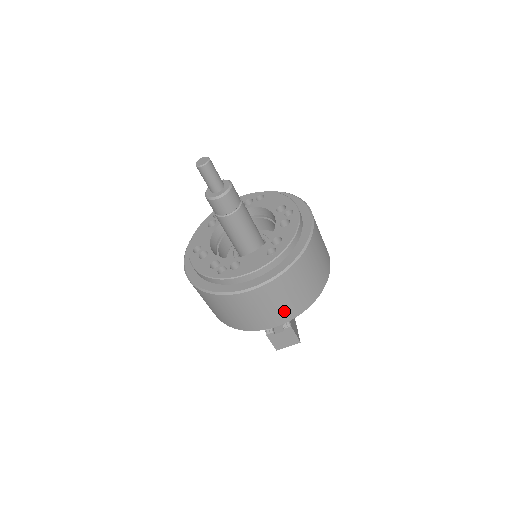
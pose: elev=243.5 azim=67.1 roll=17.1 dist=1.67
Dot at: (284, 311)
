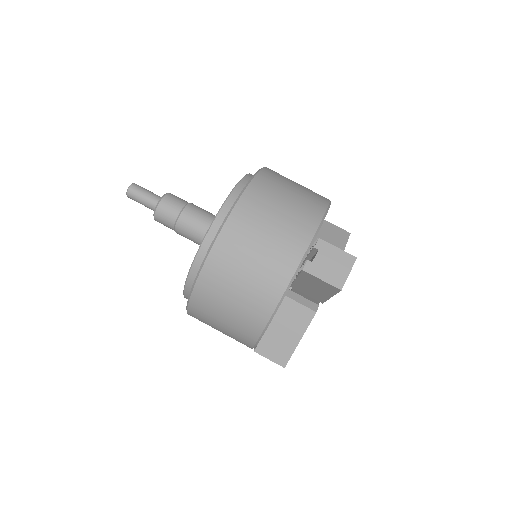
Dot at: (293, 226)
